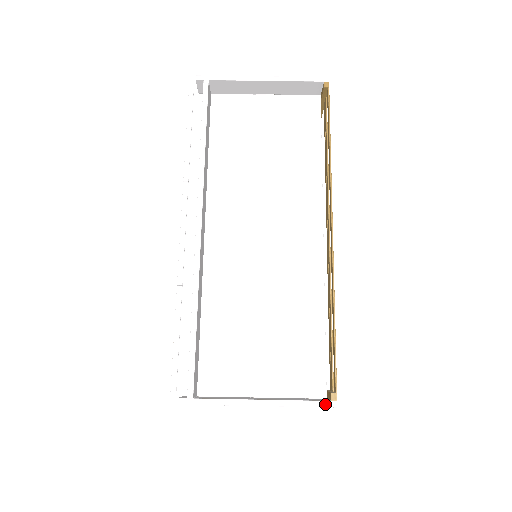
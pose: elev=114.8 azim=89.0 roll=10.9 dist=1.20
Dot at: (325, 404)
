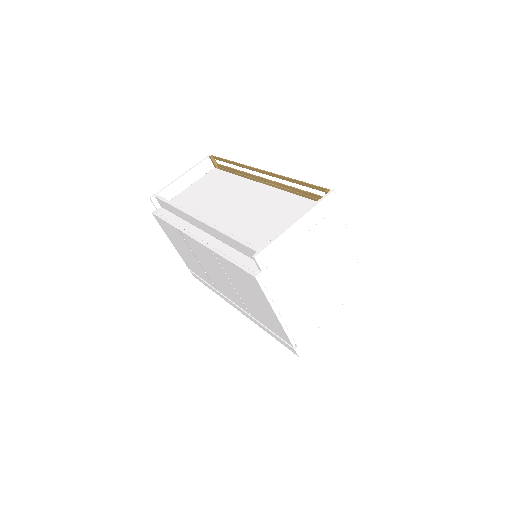
Dot at: (327, 195)
